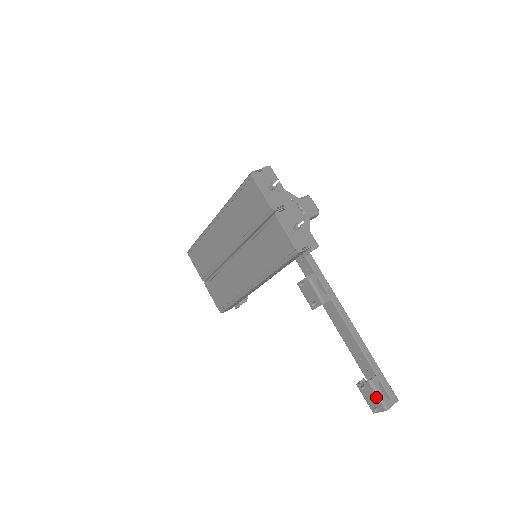
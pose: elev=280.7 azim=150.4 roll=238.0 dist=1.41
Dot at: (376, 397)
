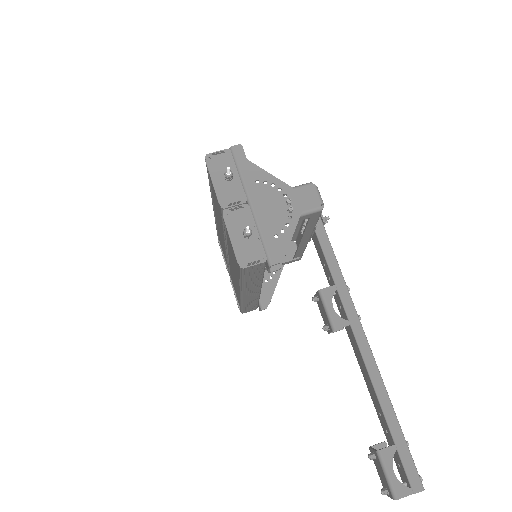
Dot at: (384, 476)
